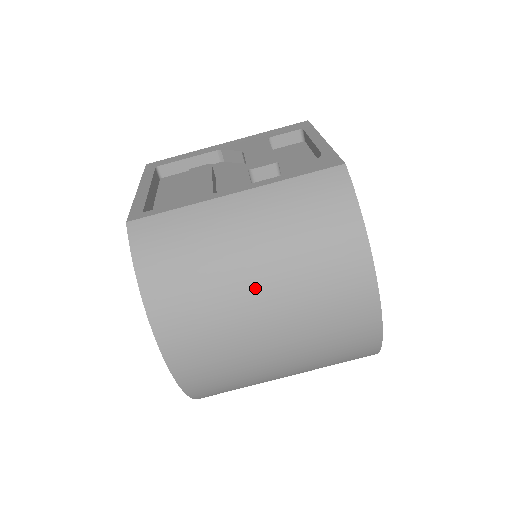
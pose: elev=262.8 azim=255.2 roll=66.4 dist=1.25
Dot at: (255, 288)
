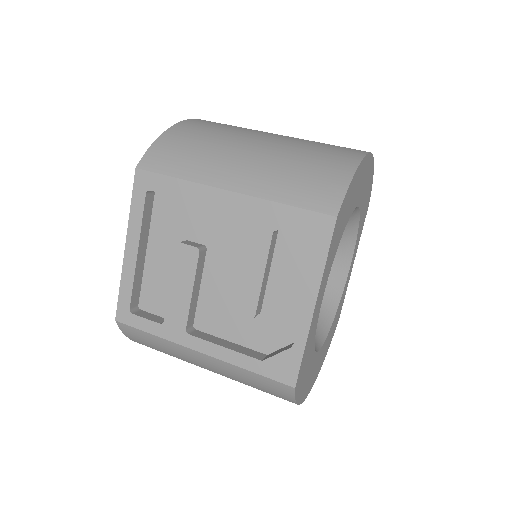
Dot at: occluded
